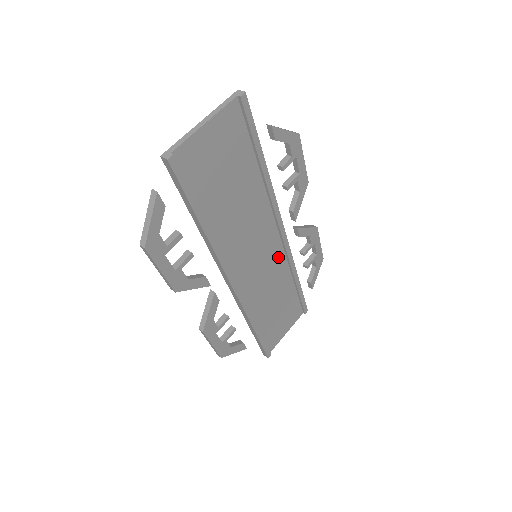
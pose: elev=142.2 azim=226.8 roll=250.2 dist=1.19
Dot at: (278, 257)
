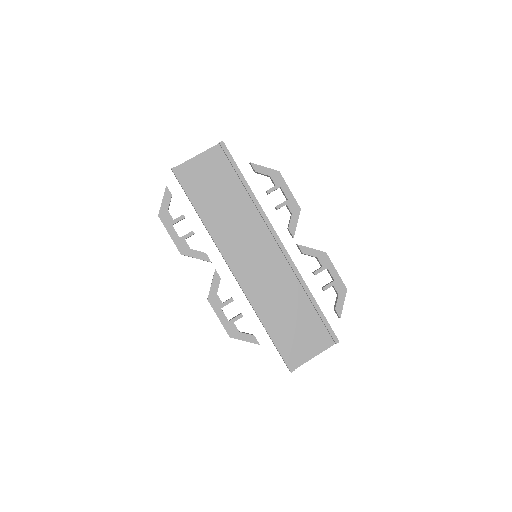
Dot at: (281, 265)
